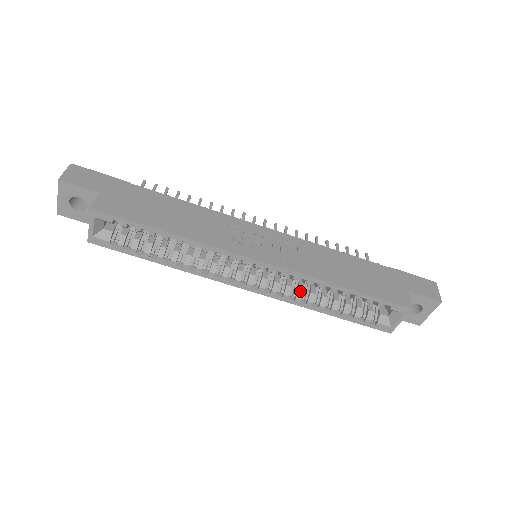
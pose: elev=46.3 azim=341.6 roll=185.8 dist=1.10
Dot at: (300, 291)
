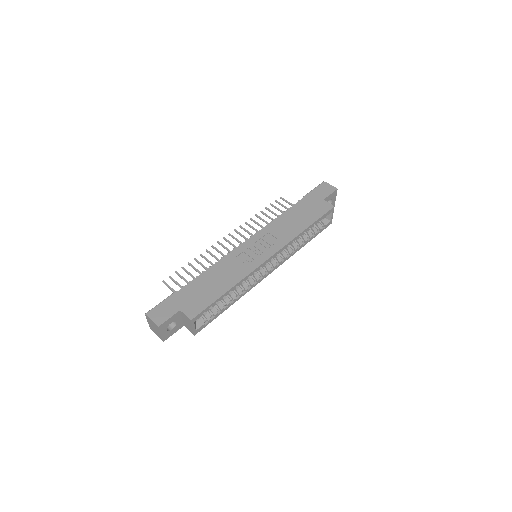
Dot at: (289, 249)
